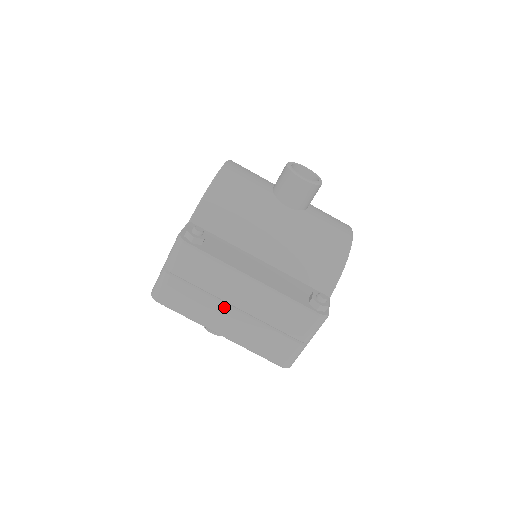
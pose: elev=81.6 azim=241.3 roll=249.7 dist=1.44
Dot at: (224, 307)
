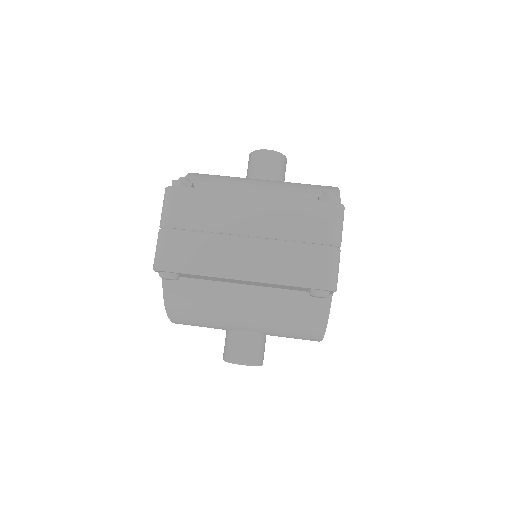
Dot at: (235, 240)
